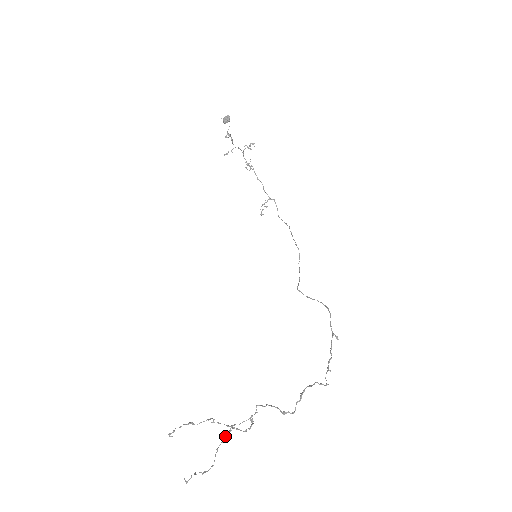
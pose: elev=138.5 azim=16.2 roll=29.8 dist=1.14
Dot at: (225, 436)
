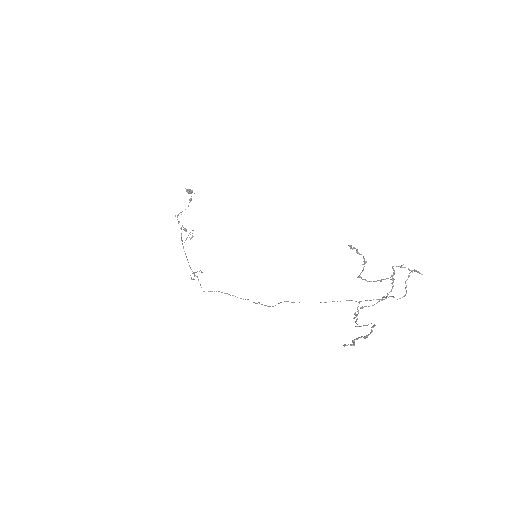
Dot at: (354, 318)
